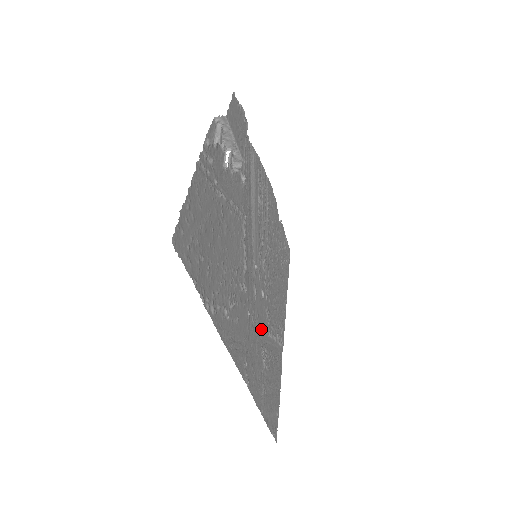
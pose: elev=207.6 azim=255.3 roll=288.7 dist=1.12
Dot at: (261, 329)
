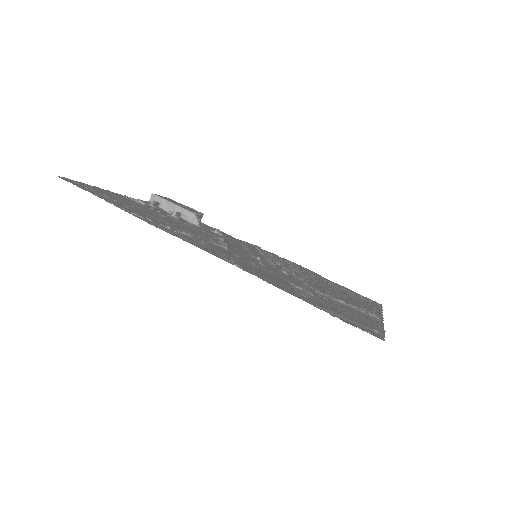
Dot at: (286, 279)
